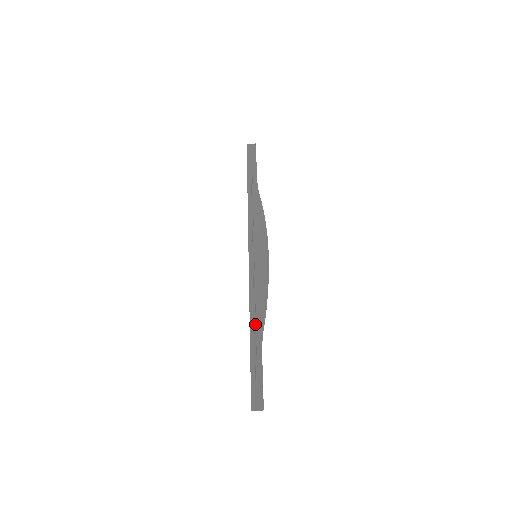
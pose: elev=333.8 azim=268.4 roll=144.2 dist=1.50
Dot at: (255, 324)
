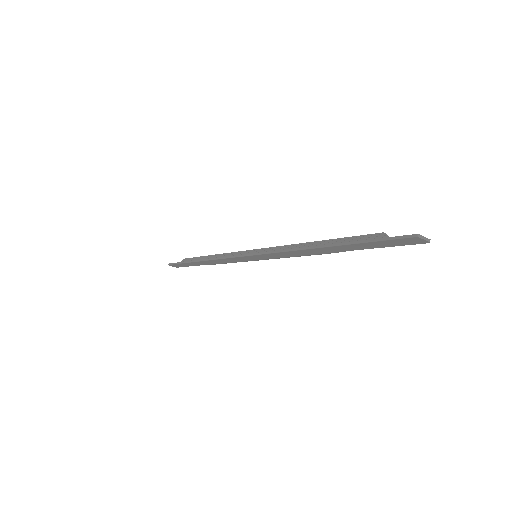
Dot at: (320, 241)
